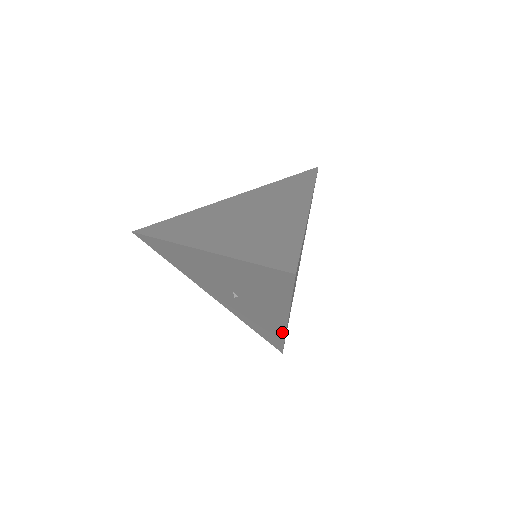
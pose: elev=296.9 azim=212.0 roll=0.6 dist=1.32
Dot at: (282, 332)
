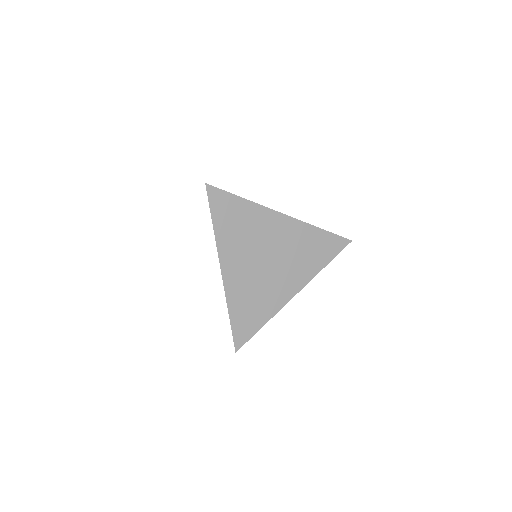
Dot at: occluded
